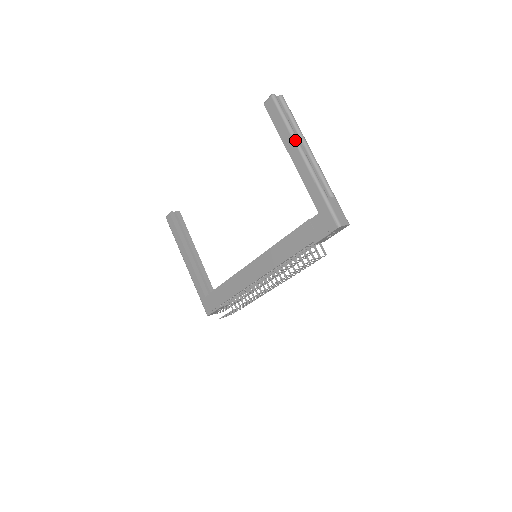
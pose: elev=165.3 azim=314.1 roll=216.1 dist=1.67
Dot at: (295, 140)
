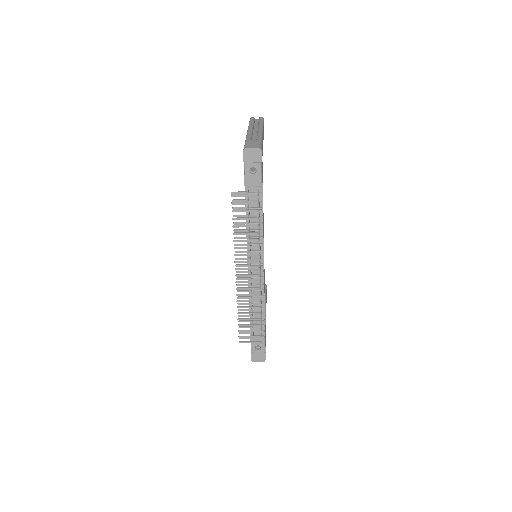
Dot at: (248, 127)
